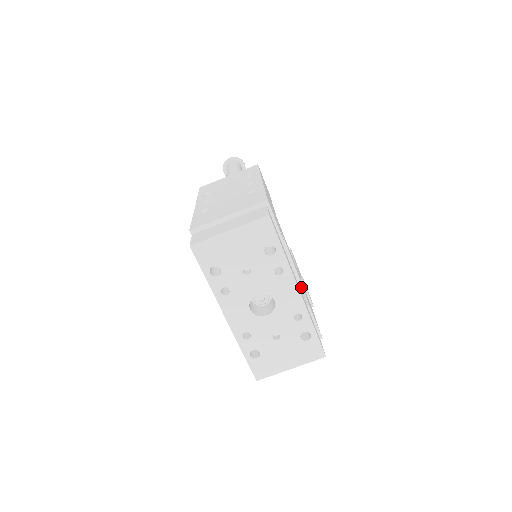
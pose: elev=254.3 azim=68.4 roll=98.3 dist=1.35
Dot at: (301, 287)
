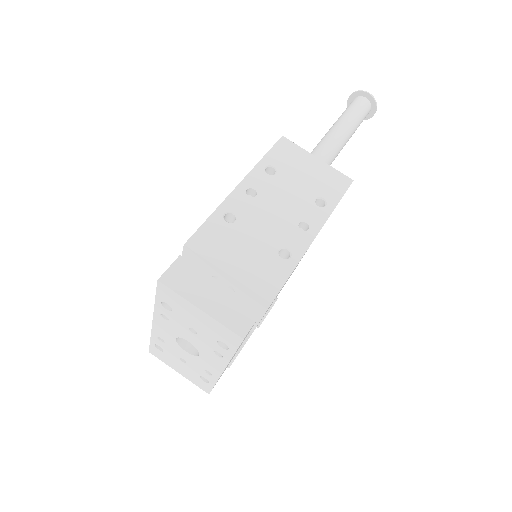
Dot at: (254, 327)
